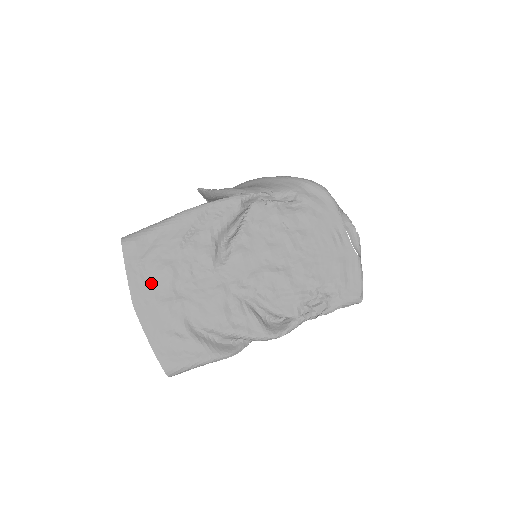
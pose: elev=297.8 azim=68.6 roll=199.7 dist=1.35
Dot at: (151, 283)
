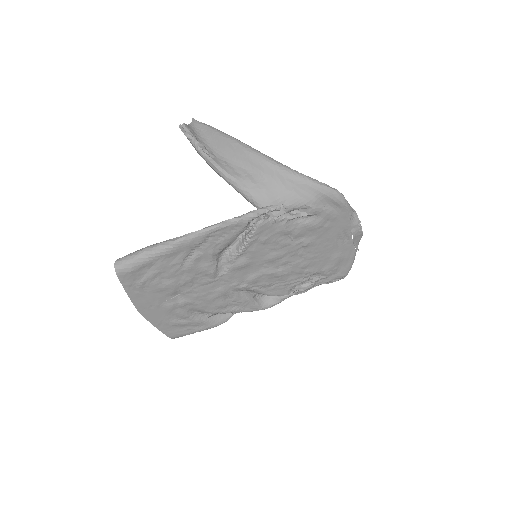
Dot at: (153, 296)
